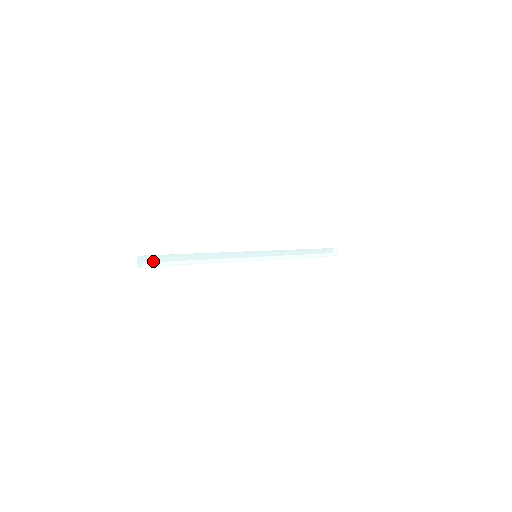
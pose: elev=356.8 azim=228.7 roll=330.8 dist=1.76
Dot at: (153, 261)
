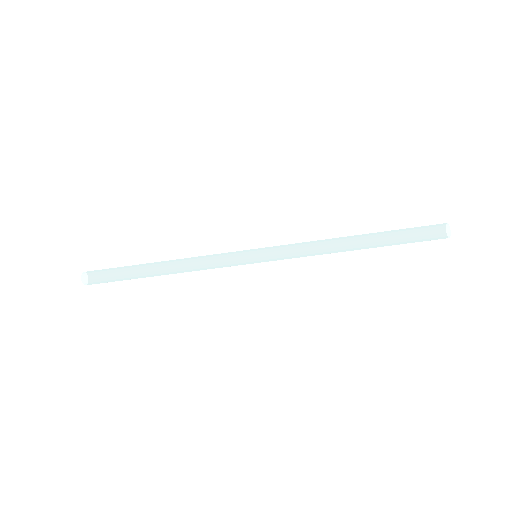
Dot at: (95, 271)
